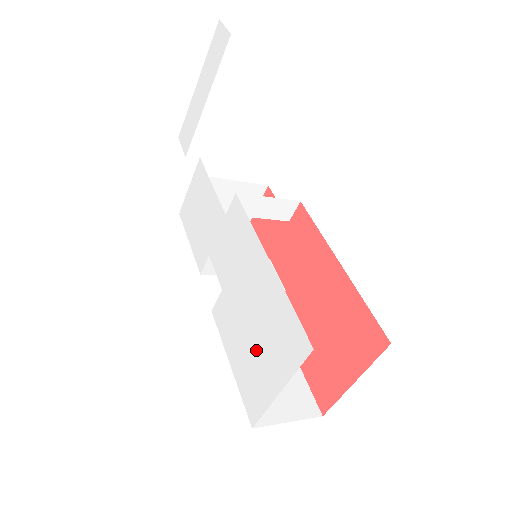
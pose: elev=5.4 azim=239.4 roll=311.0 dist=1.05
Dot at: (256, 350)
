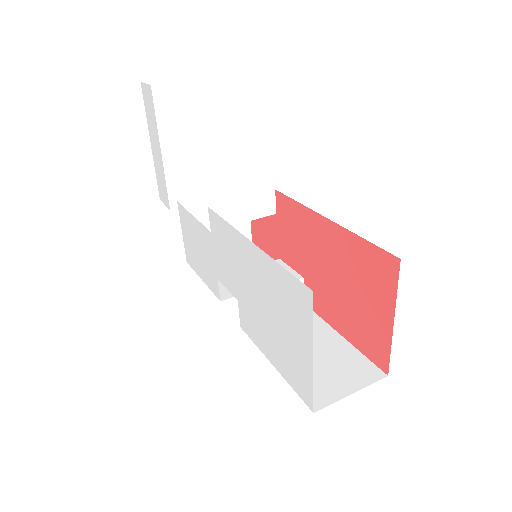
Dot at: (281, 333)
